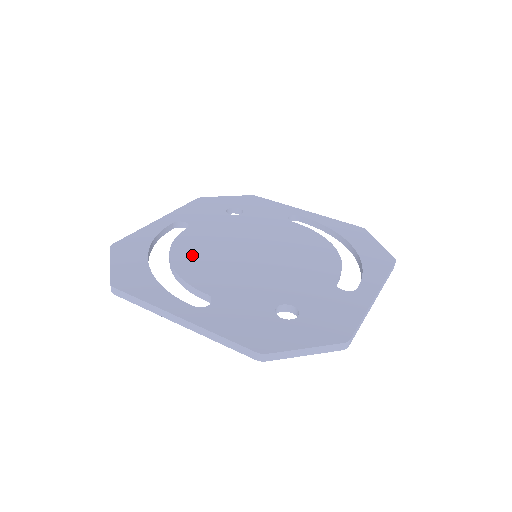
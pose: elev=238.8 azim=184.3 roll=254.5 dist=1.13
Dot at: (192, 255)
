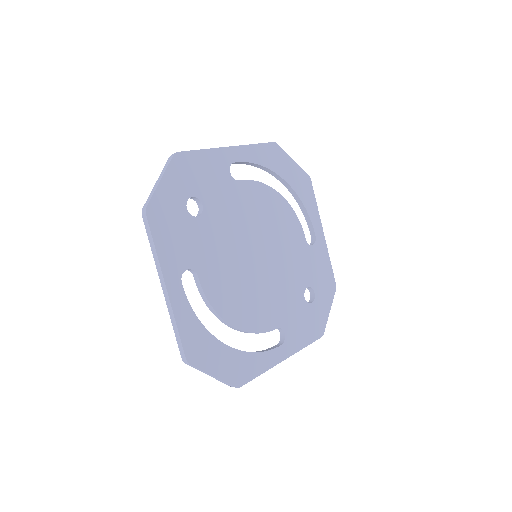
Dot at: (237, 305)
